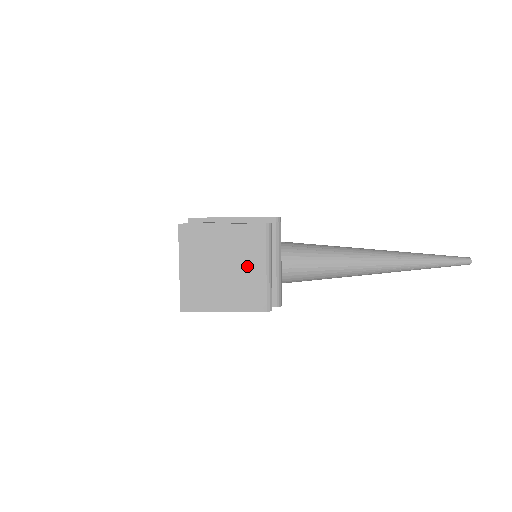
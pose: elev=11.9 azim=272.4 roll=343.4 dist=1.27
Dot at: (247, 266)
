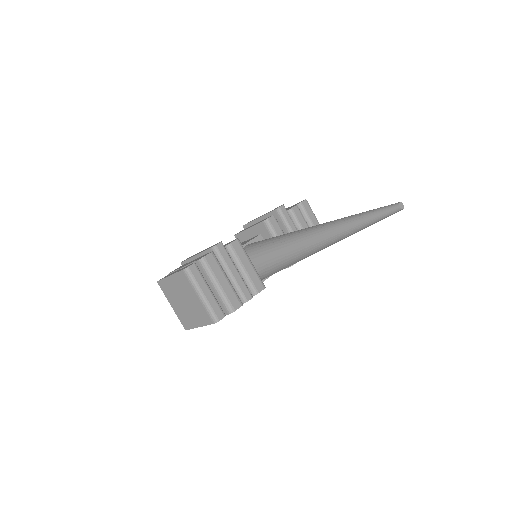
Dot at: (192, 298)
